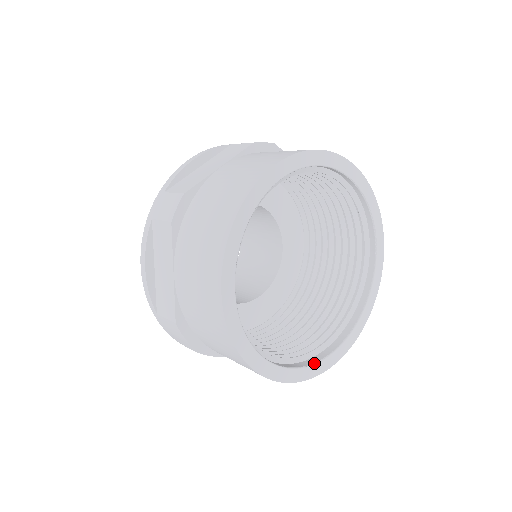
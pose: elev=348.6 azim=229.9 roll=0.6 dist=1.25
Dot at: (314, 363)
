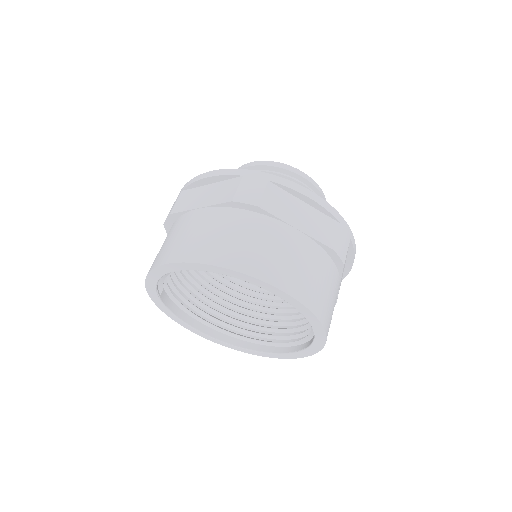
Dot at: (241, 347)
